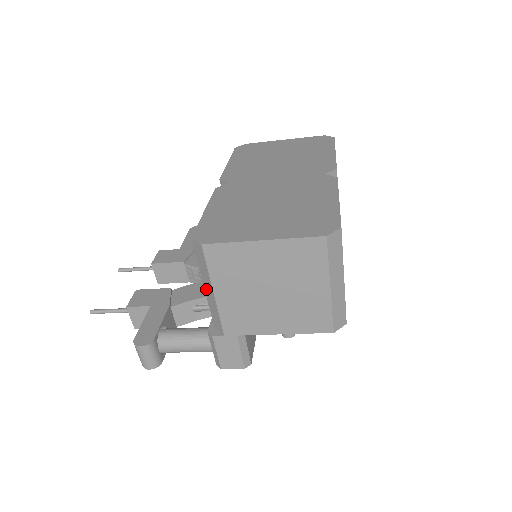
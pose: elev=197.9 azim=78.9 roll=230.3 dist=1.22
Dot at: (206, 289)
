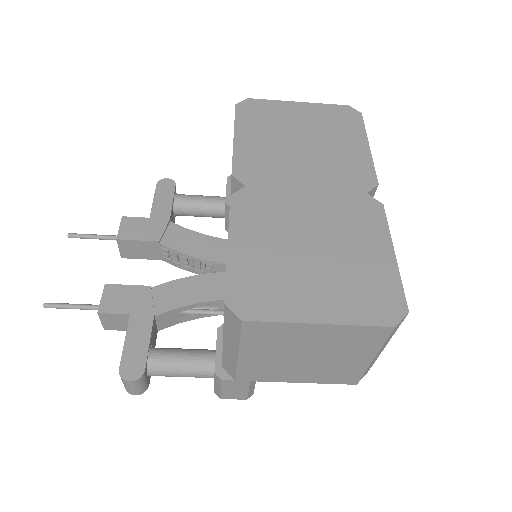
Dot at: (226, 344)
